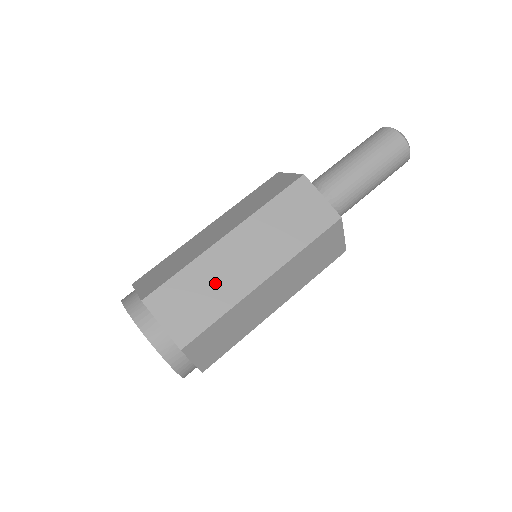
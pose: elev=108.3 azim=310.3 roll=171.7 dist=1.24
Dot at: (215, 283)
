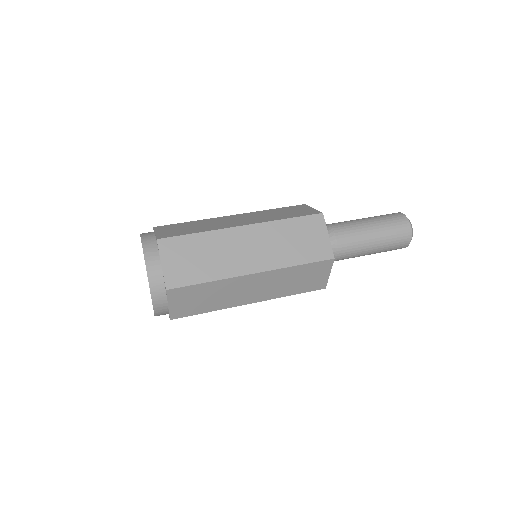
Dot at: (207, 225)
